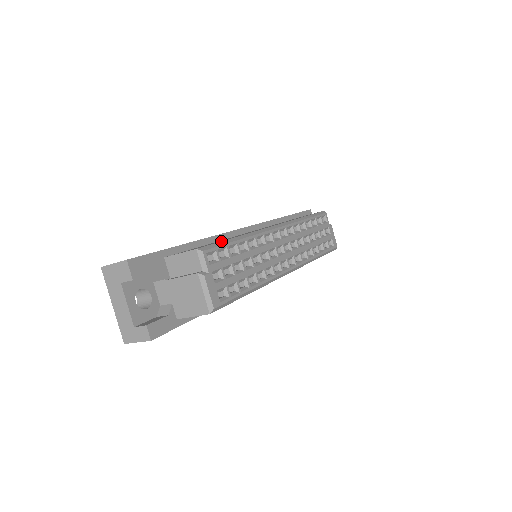
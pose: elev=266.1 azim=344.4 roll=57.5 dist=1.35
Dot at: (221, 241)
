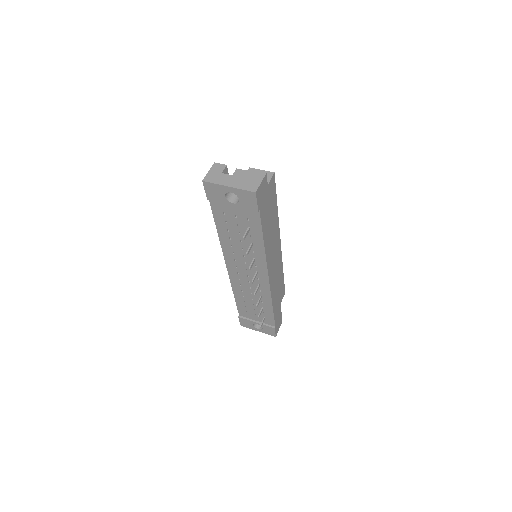
Dot at: occluded
